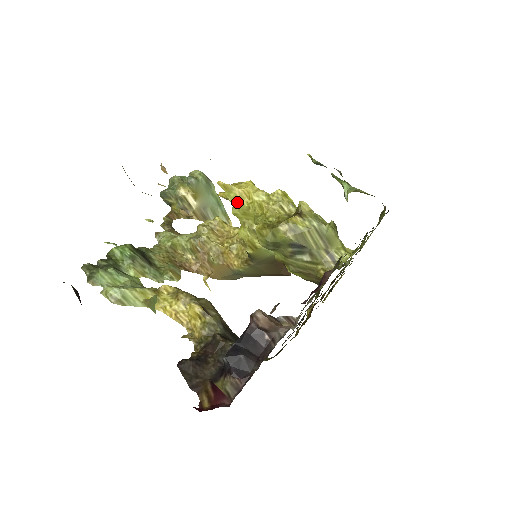
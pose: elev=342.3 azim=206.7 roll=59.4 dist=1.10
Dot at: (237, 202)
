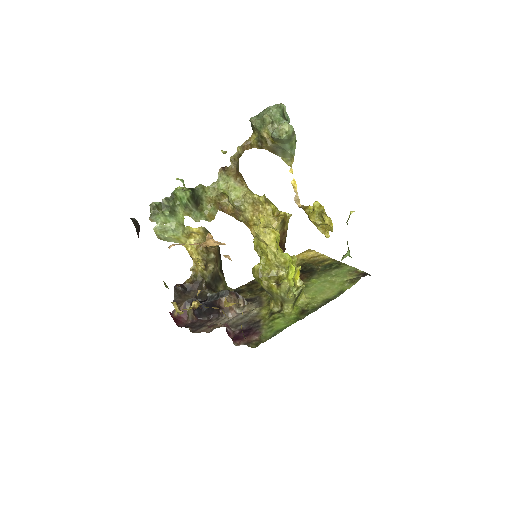
Dot at: (259, 239)
